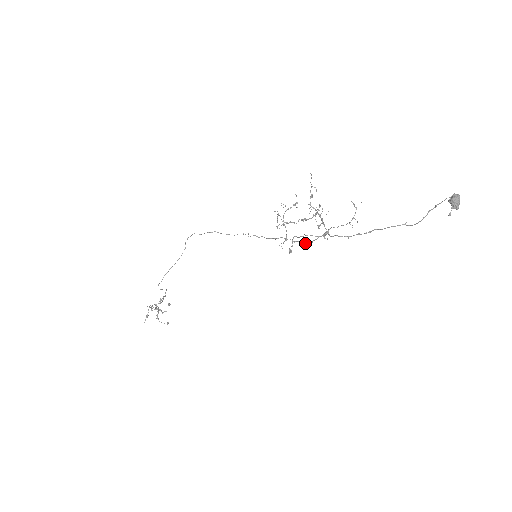
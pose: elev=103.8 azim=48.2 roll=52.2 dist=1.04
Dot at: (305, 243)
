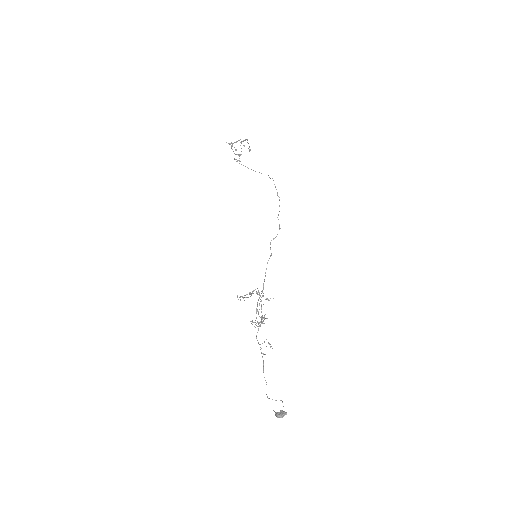
Dot at: occluded
